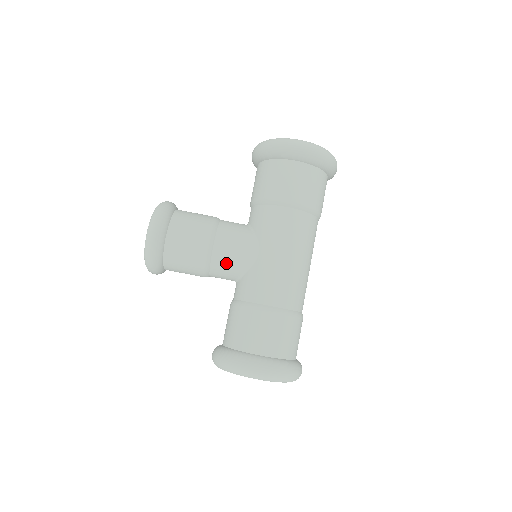
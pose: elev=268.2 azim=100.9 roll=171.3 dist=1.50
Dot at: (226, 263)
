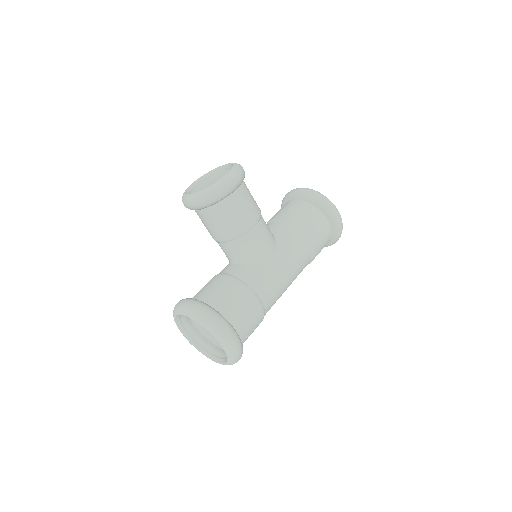
Dot at: (251, 245)
